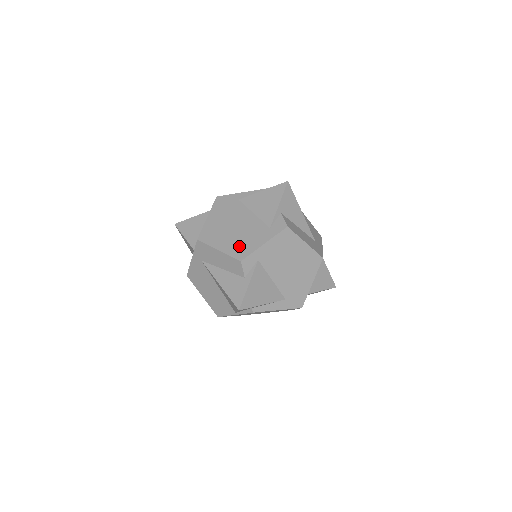
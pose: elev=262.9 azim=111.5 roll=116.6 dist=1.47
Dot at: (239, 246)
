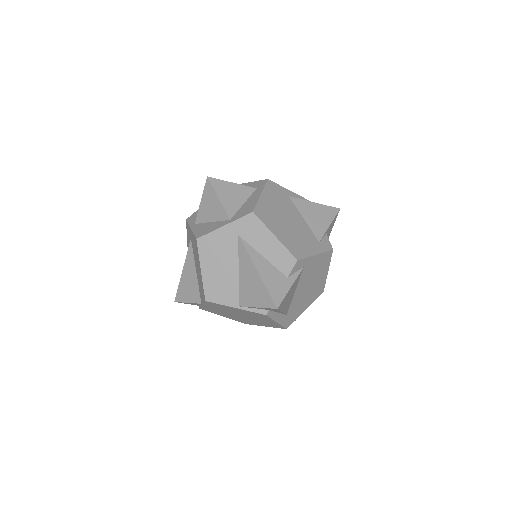
Dot at: (295, 244)
